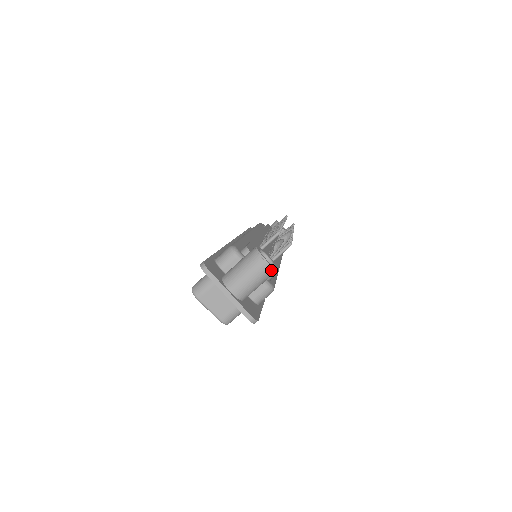
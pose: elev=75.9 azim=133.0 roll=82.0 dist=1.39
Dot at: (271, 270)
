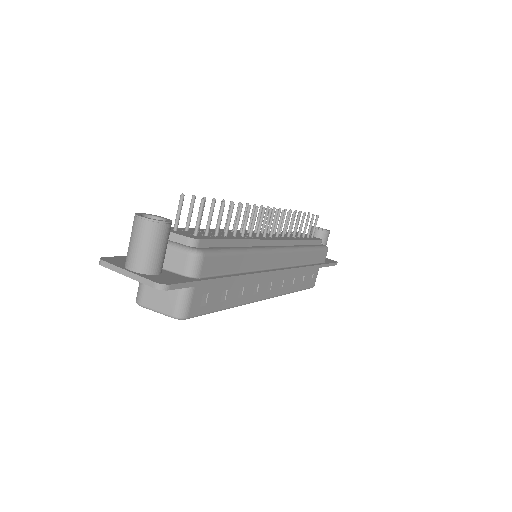
Dot at: (153, 224)
